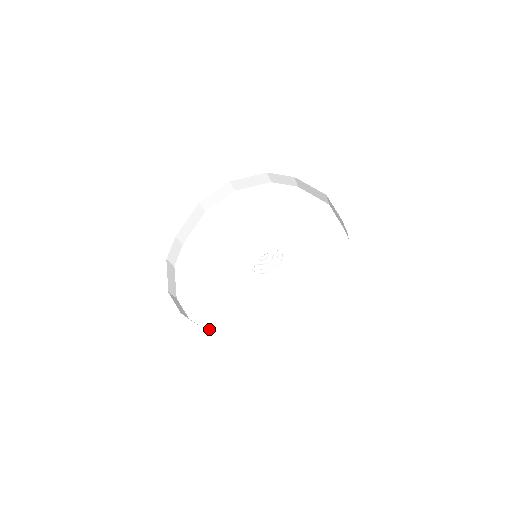
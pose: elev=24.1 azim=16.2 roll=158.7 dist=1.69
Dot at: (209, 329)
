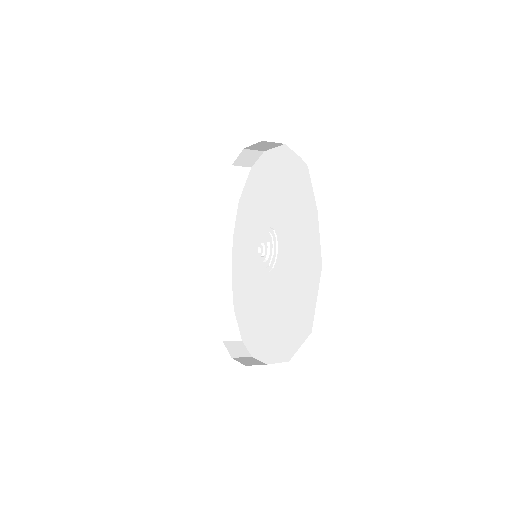
Dot at: (263, 359)
